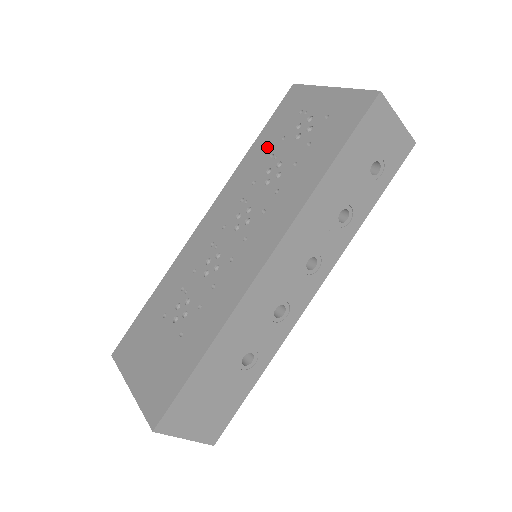
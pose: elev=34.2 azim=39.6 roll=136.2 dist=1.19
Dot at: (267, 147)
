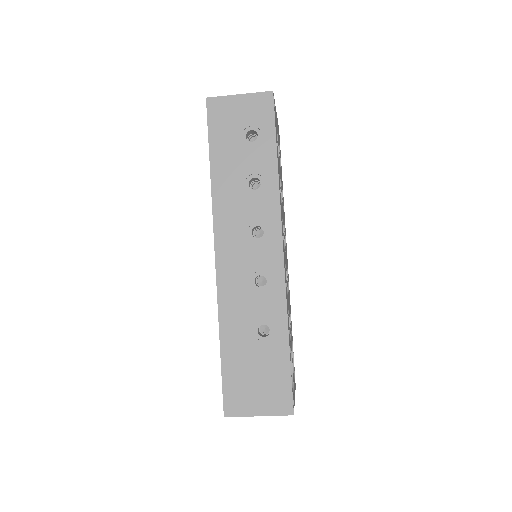
Dot at: occluded
